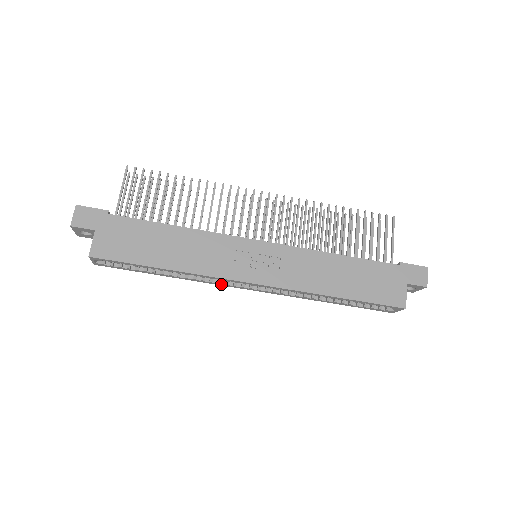
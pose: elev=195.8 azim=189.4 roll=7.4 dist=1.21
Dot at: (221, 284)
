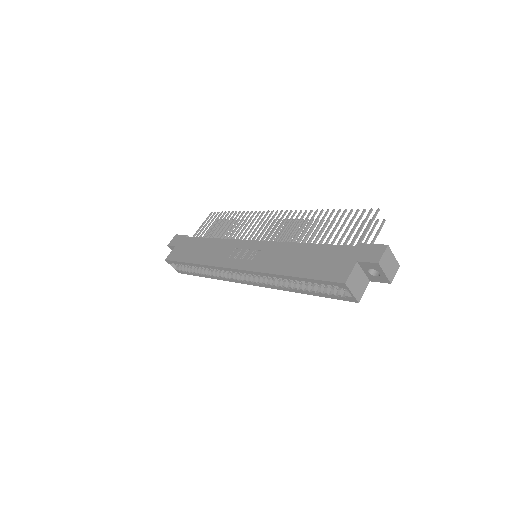
Dot at: (231, 280)
